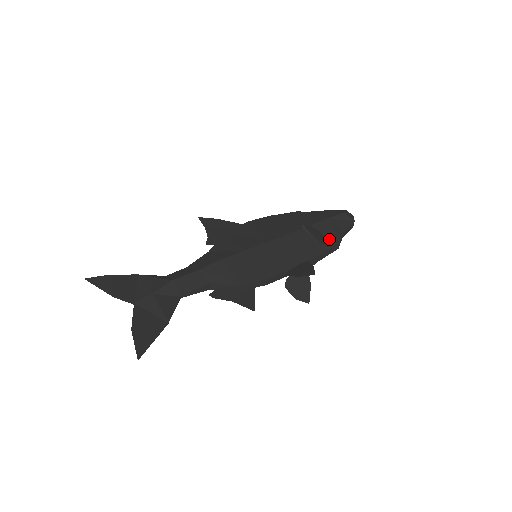
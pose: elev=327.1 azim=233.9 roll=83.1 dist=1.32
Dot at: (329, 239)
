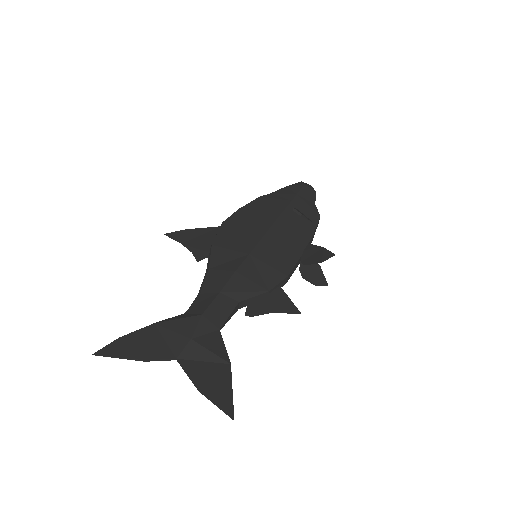
Dot at: (310, 215)
